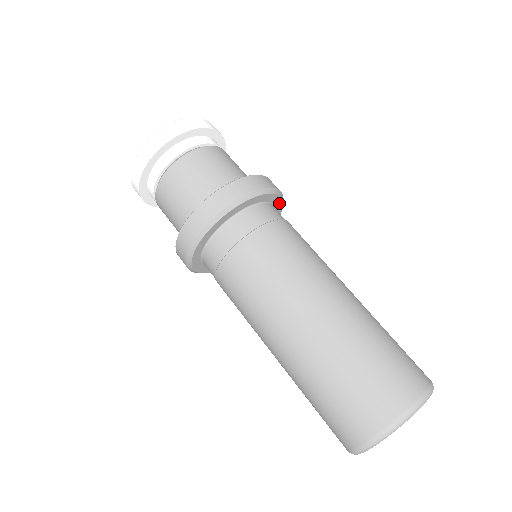
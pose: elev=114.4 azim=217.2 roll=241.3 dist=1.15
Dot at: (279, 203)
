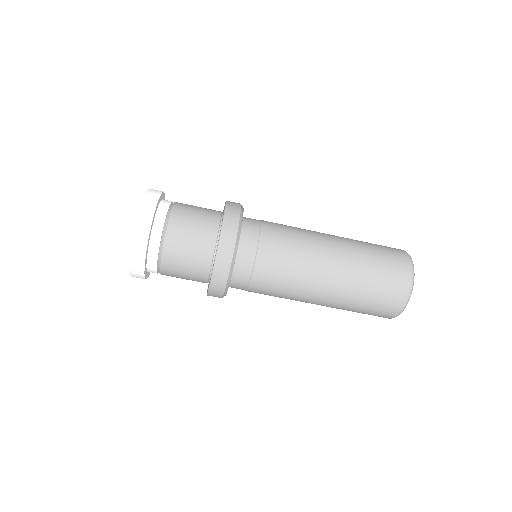
Dot at: occluded
